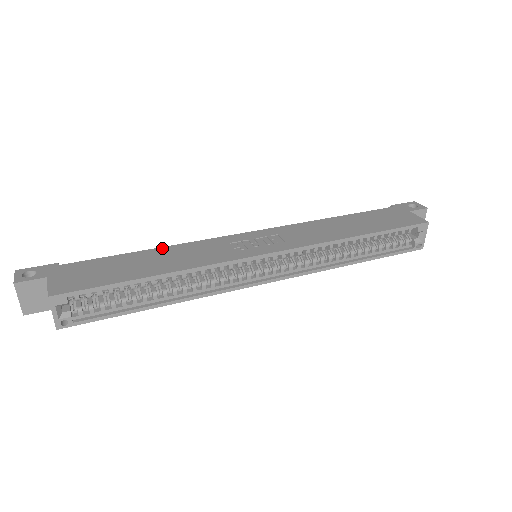
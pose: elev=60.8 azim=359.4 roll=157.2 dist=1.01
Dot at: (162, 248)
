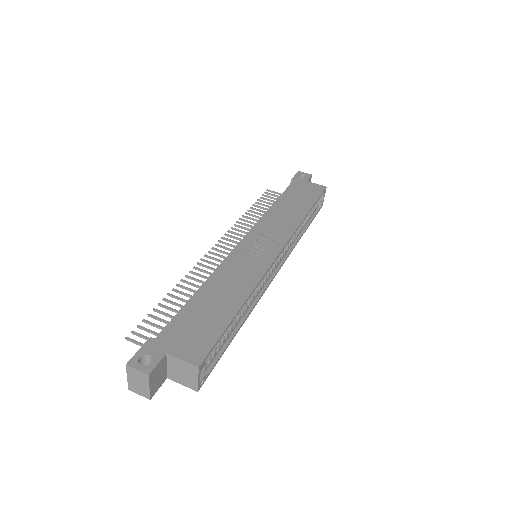
Dot at: (208, 281)
